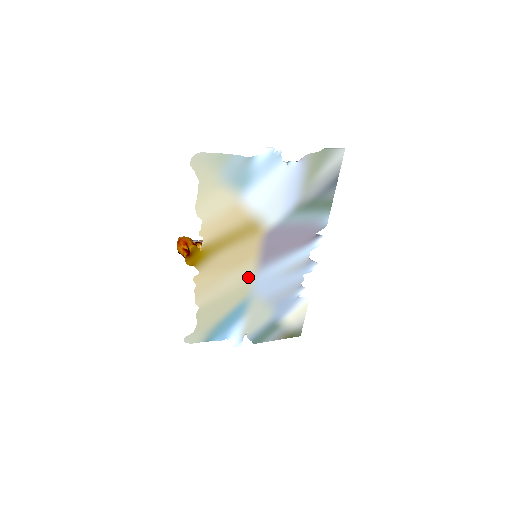
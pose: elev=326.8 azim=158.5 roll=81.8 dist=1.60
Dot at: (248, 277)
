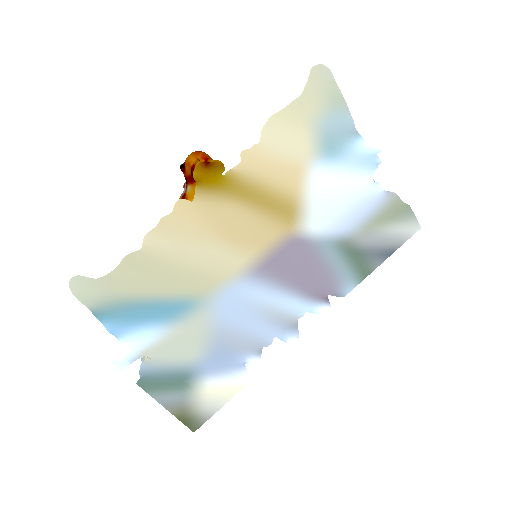
Dot at: (228, 271)
